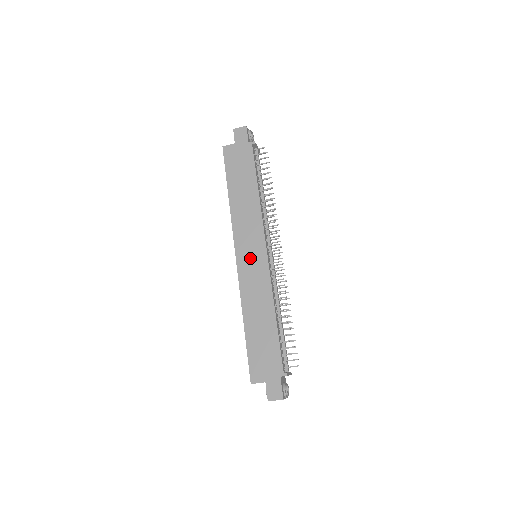
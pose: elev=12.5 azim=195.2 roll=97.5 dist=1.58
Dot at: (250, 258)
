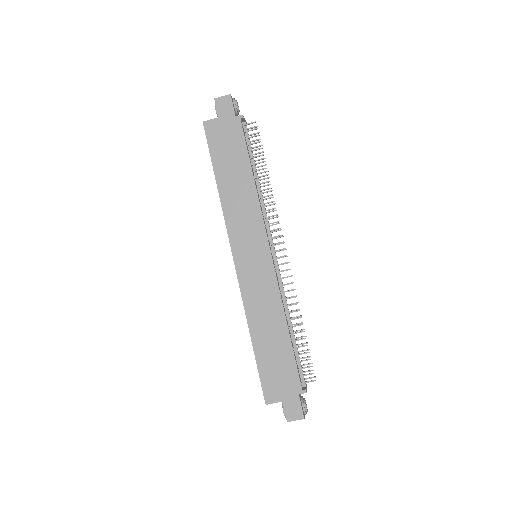
Dot at: (251, 261)
